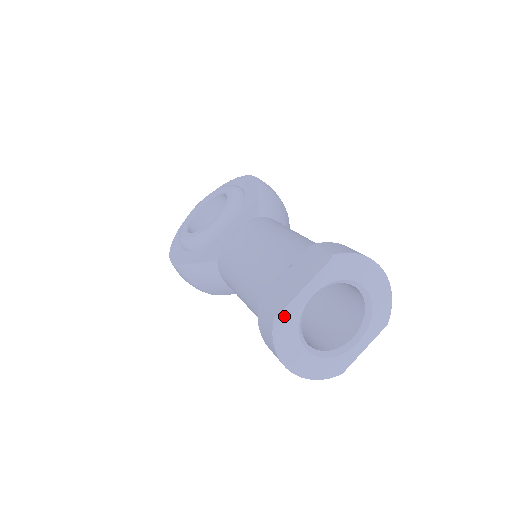
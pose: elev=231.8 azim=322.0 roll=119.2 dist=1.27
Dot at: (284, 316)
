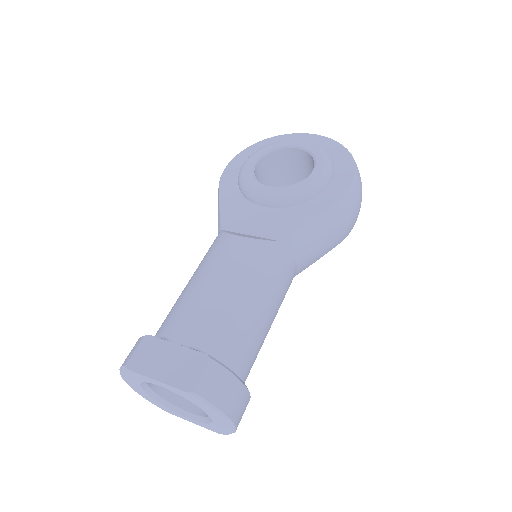
Dot at: (132, 372)
